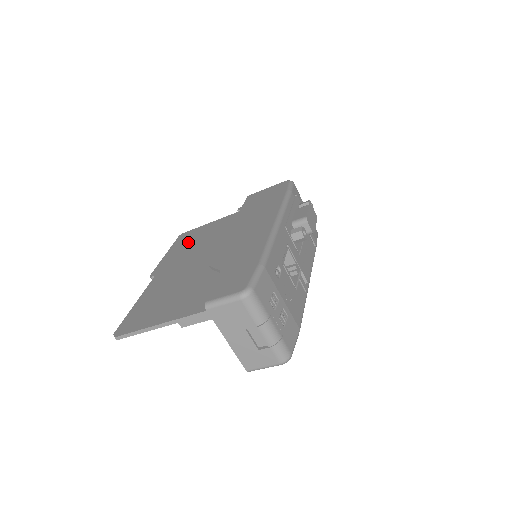
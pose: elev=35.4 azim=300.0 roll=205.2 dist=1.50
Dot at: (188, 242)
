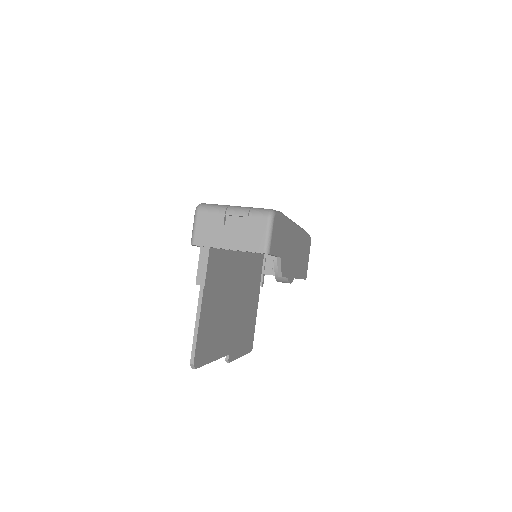
Dot at: occluded
